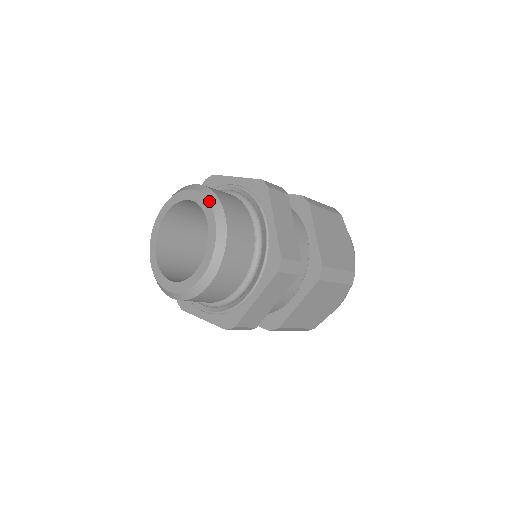
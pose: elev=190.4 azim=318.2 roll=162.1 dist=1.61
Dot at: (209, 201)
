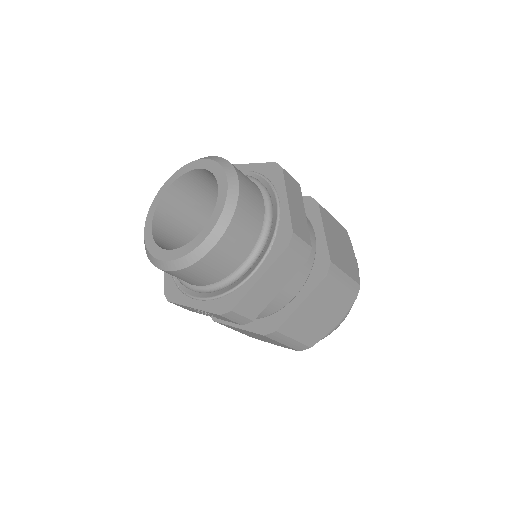
Dot at: (222, 165)
